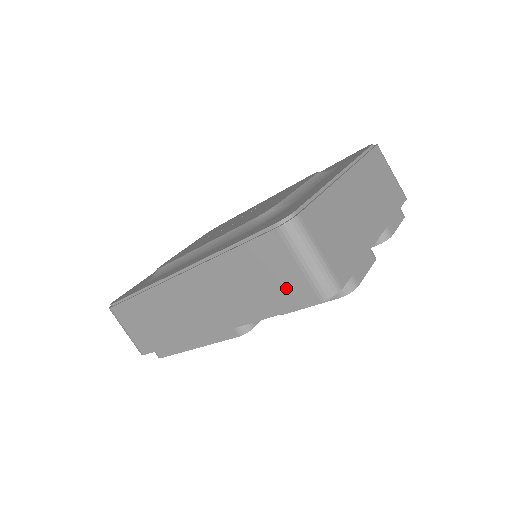
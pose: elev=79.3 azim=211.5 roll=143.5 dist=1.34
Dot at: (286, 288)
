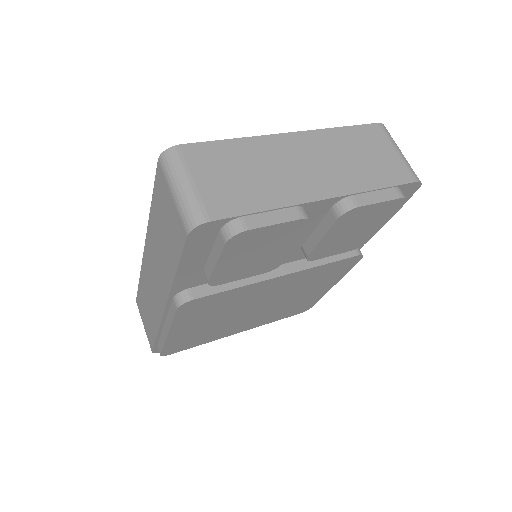
Dot at: (173, 229)
